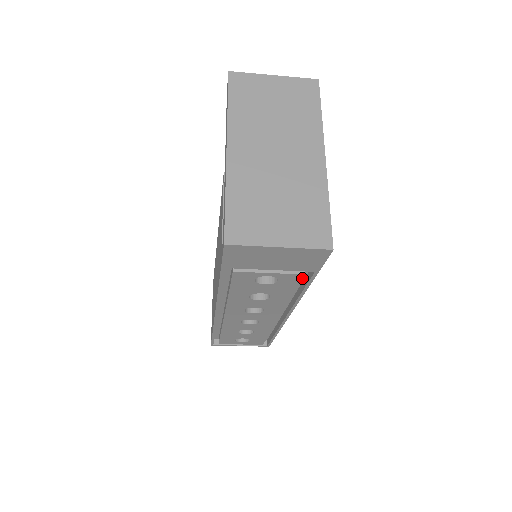
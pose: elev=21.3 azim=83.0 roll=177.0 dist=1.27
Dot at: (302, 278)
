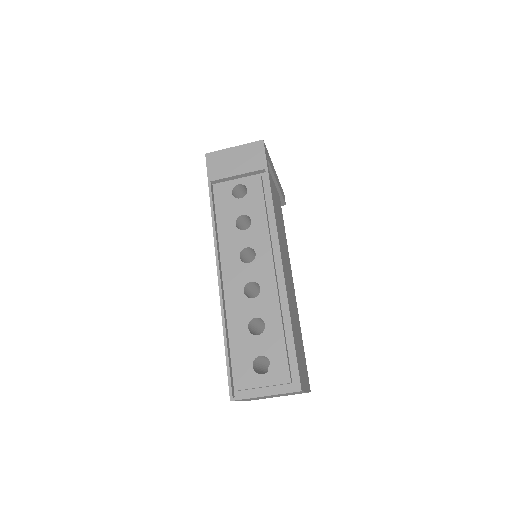
Dot at: (261, 181)
